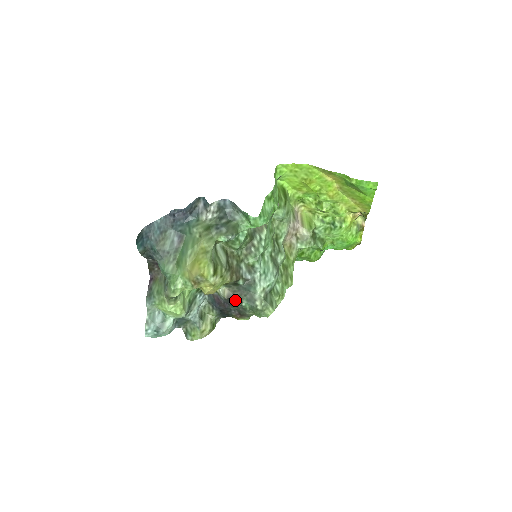
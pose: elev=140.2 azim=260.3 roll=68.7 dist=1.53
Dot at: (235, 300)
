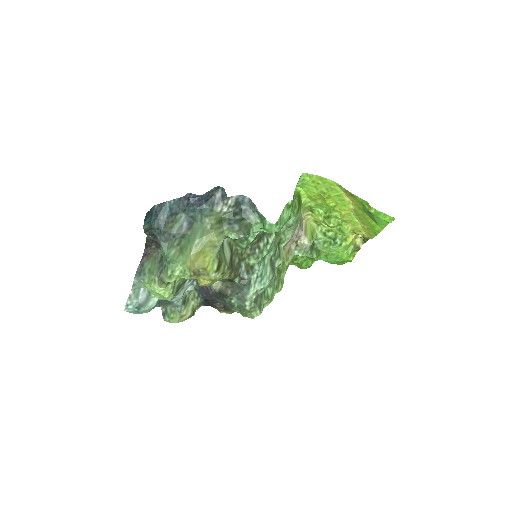
Dot at: (226, 295)
